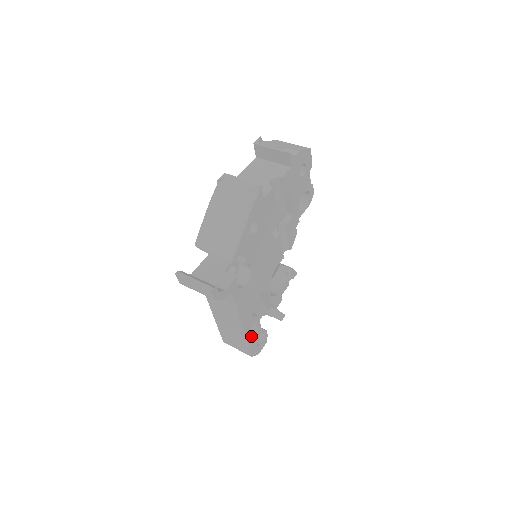
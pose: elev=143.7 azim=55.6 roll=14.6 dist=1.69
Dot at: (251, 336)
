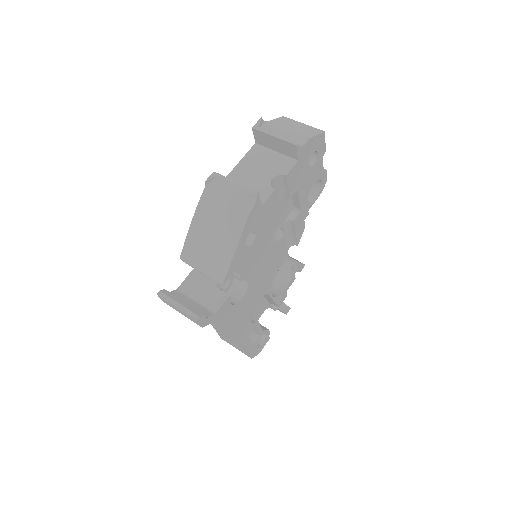
Dot at: (250, 341)
